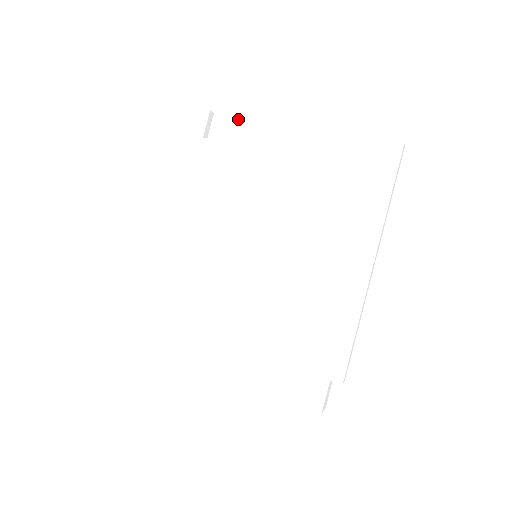
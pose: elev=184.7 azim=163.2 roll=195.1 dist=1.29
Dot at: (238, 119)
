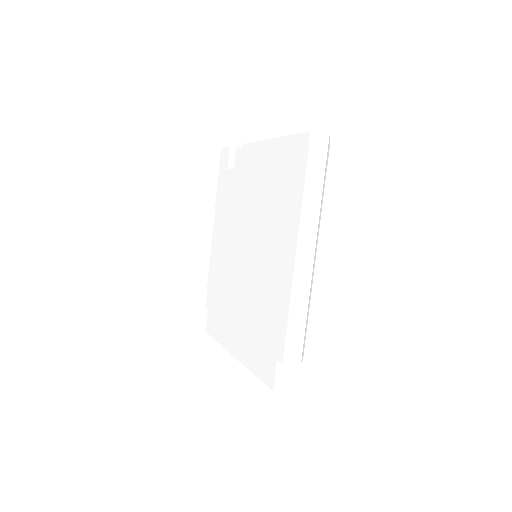
Dot at: occluded
